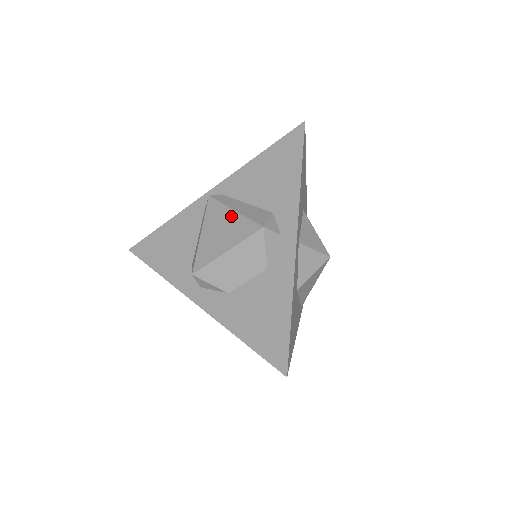
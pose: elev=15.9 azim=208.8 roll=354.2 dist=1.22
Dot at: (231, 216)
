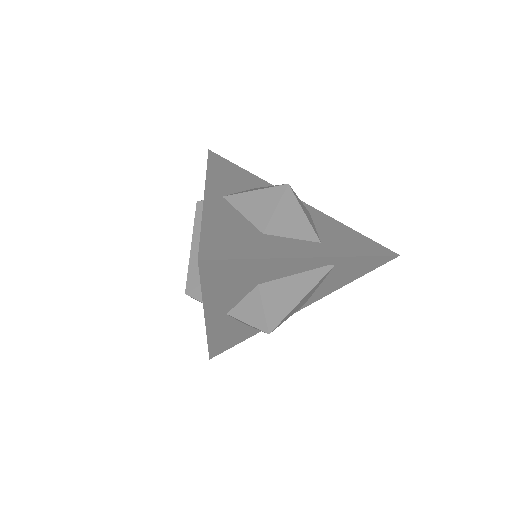
Dot at: occluded
